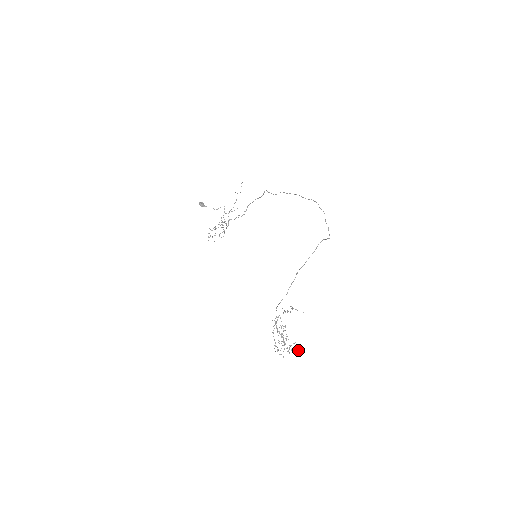
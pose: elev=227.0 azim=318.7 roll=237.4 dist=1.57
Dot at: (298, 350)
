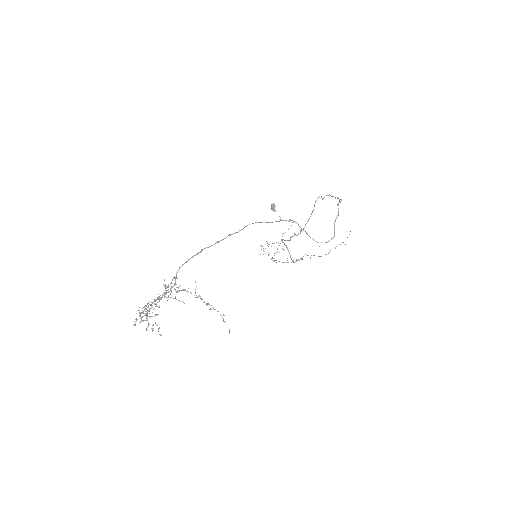
Dot at: occluded
